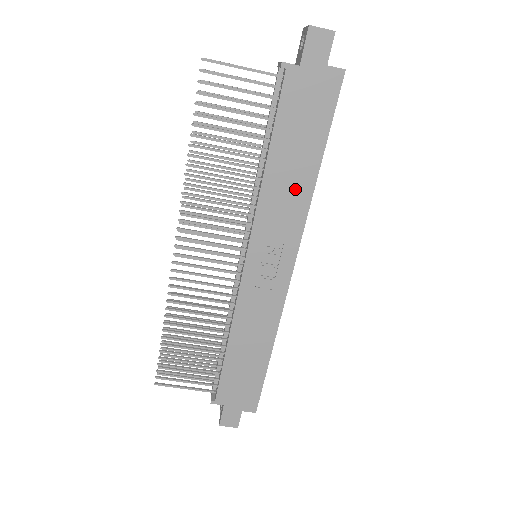
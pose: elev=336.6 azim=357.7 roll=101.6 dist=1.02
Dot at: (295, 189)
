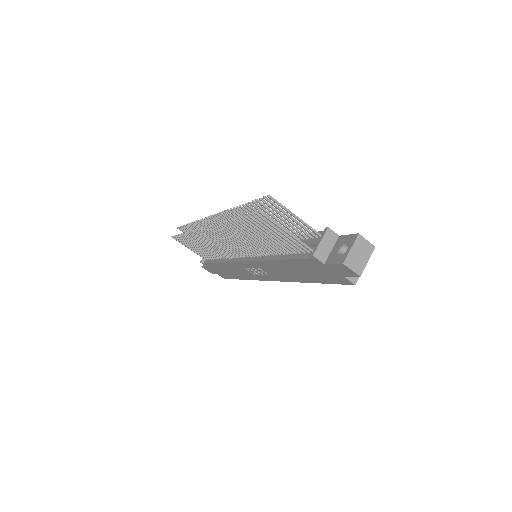
Dot at: (290, 275)
